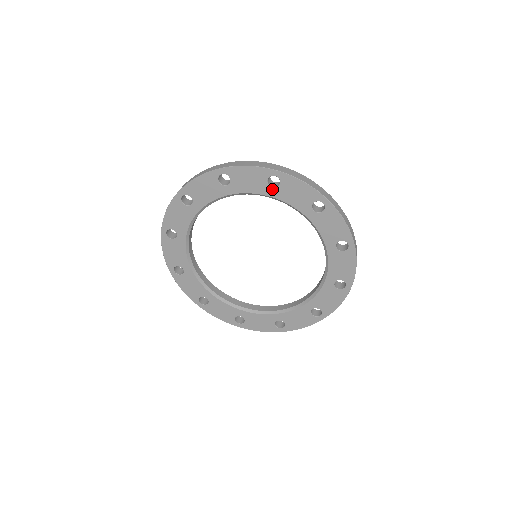
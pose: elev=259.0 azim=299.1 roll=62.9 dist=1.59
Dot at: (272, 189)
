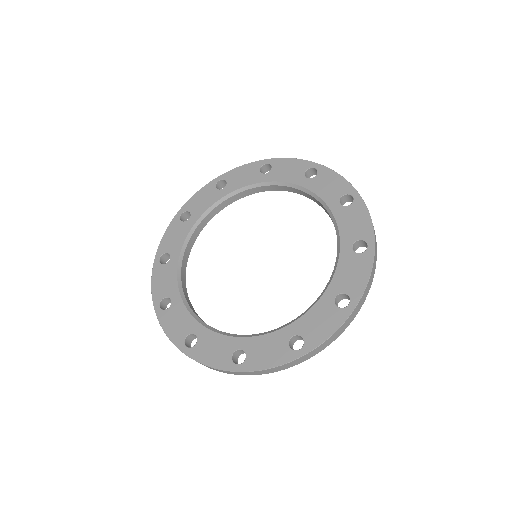
Dot at: (306, 180)
